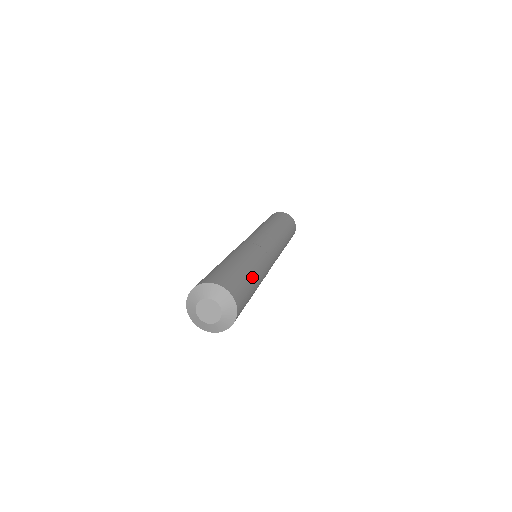
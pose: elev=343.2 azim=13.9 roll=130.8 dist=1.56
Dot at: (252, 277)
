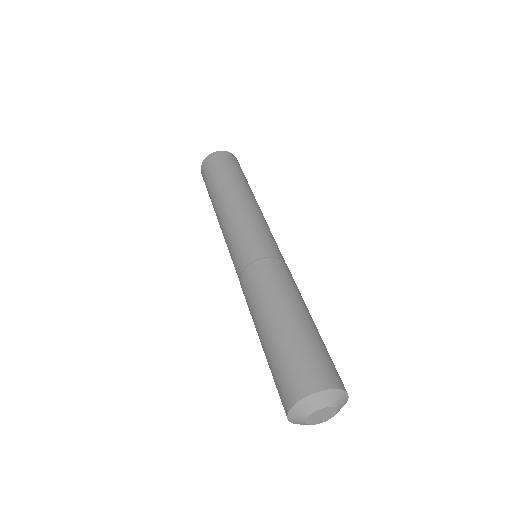
Dot at: (302, 321)
